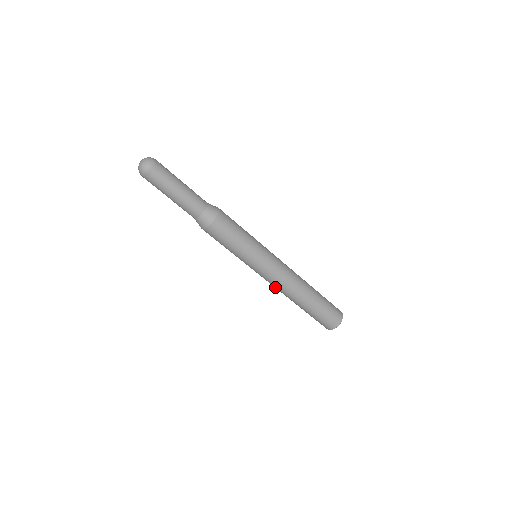
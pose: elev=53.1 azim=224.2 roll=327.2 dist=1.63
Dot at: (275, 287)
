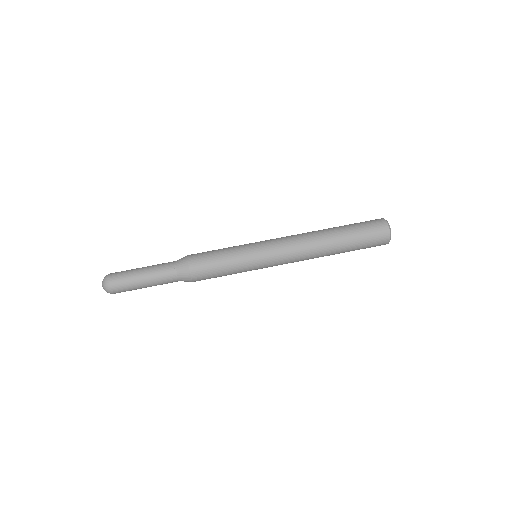
Dot at: (299, 257)
